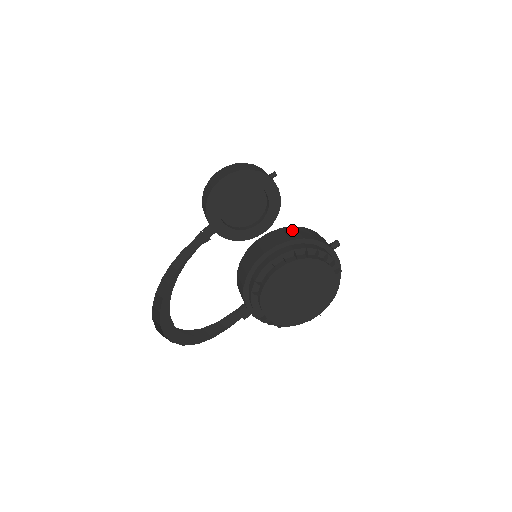
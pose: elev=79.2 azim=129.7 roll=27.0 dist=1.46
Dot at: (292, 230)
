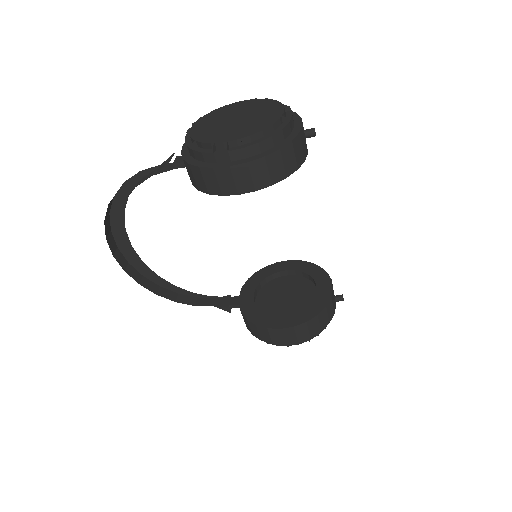
Dot at: (315, 323)
